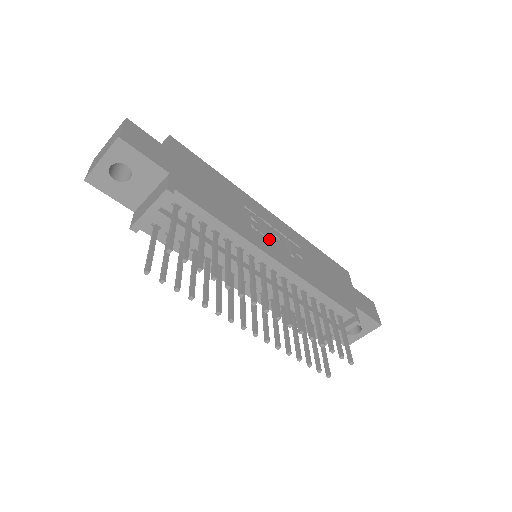
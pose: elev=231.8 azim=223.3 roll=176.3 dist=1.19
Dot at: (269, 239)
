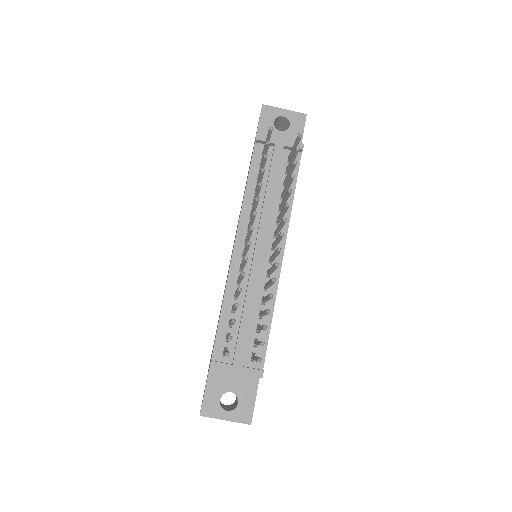
Dot at: occluded
